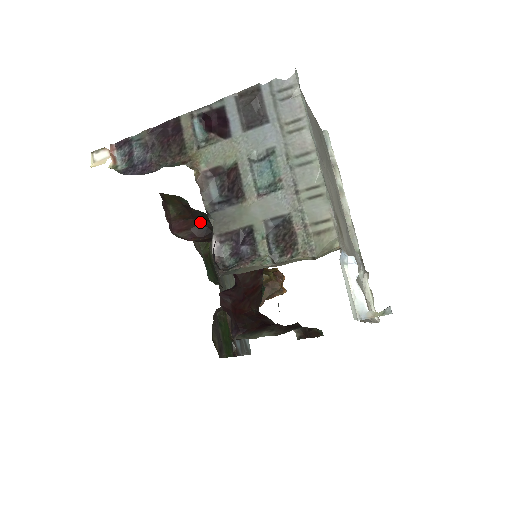
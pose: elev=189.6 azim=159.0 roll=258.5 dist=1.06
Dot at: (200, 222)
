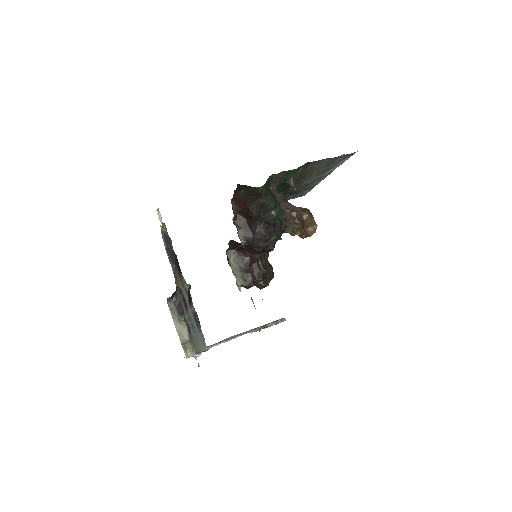
Dot at: (250, 213)
